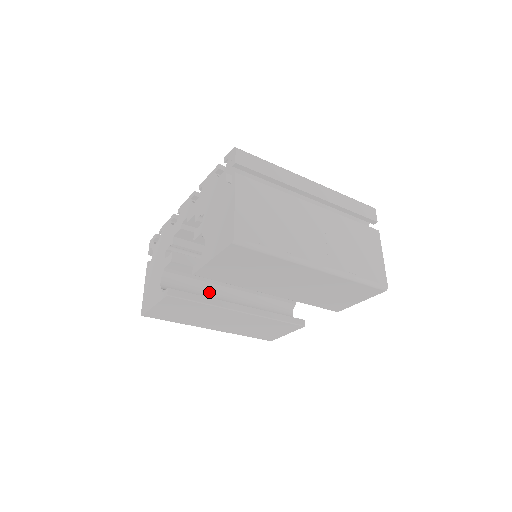
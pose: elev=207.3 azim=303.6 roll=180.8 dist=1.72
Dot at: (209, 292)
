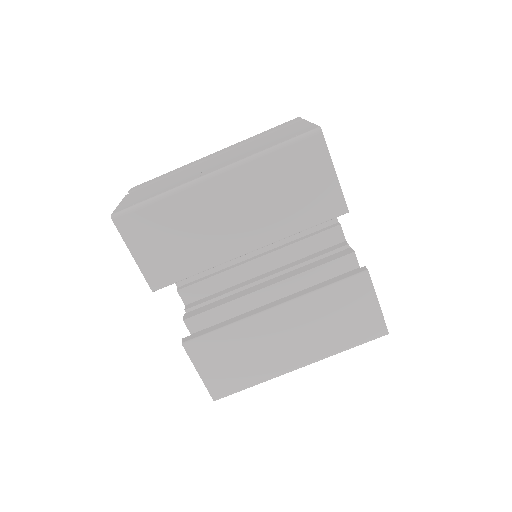
Dot at: occluded
